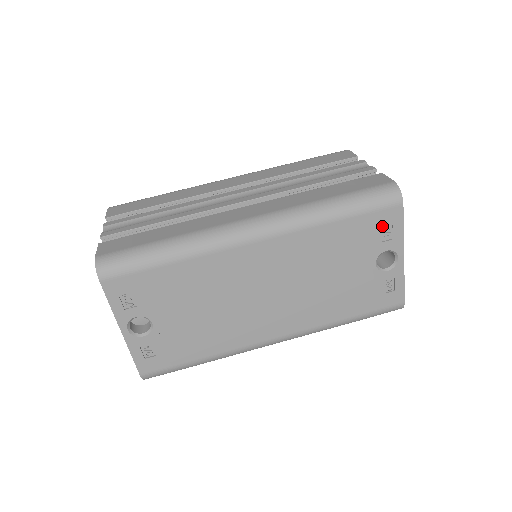
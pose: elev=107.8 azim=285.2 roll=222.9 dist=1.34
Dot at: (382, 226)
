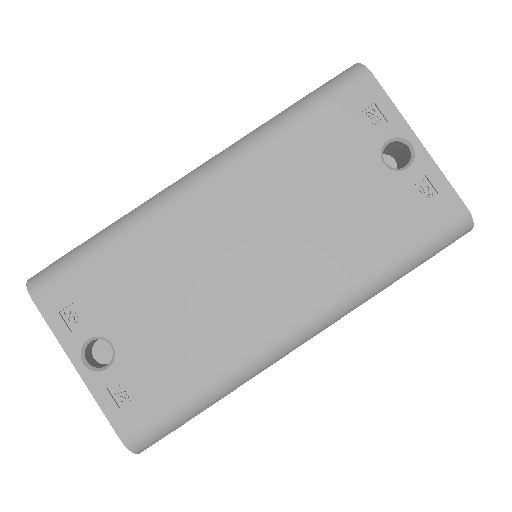
Dot at: (361, 110)
